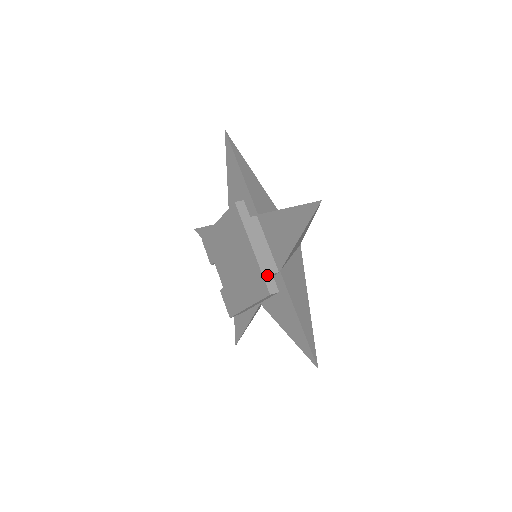
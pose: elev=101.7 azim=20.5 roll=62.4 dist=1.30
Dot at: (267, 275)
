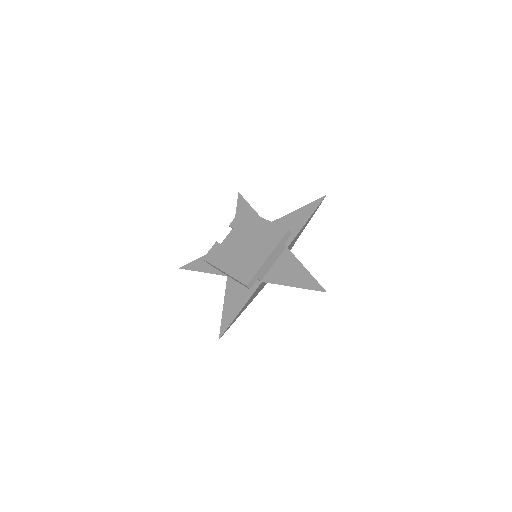
Dot at: (256, 276)
